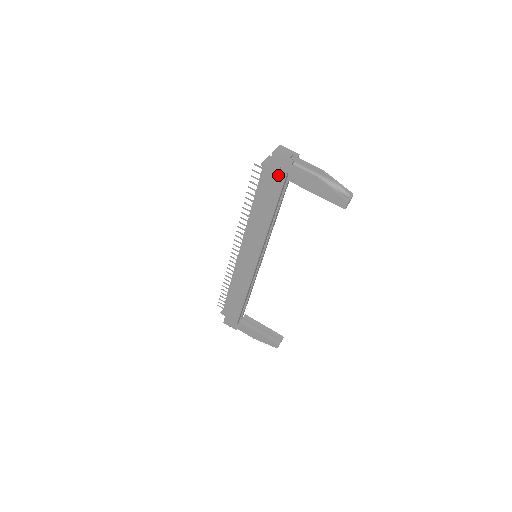
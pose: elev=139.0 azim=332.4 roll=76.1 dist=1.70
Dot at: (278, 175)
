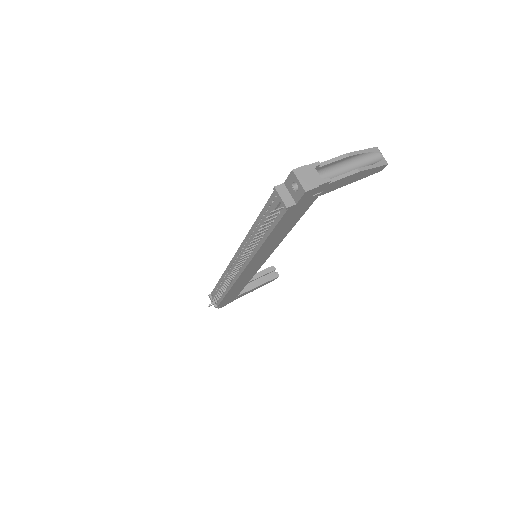
Dot at: (308, 201)
